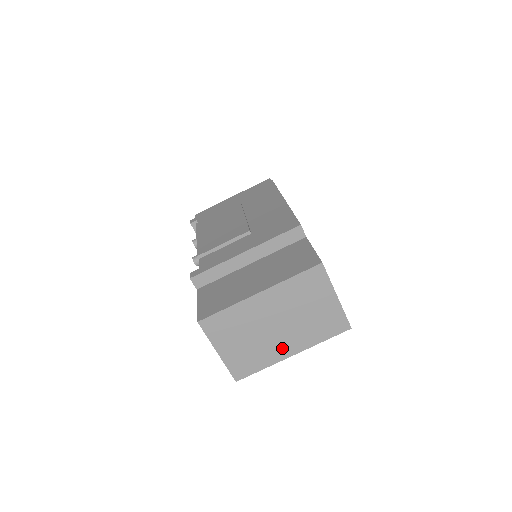
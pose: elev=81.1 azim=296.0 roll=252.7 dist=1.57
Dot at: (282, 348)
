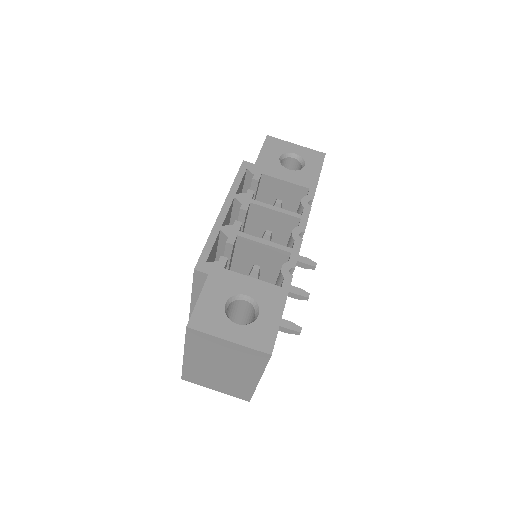
Dot at: (246, 379)
